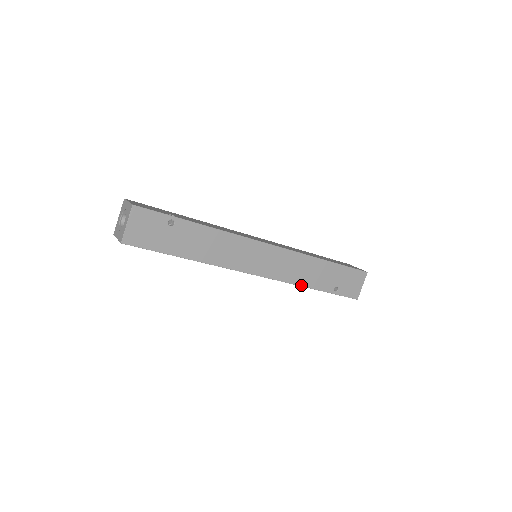
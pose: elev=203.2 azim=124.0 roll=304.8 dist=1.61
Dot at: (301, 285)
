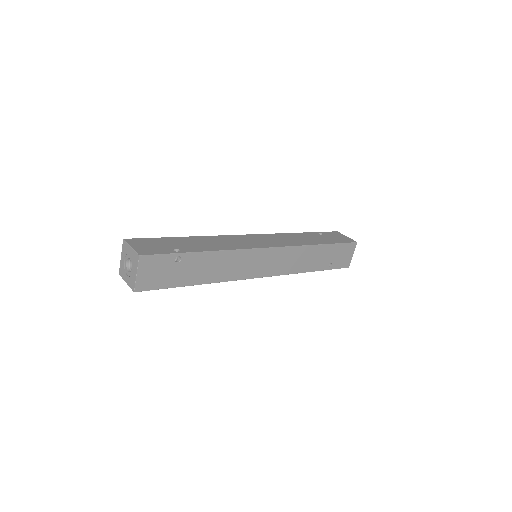
Dot at: (300, 272)
